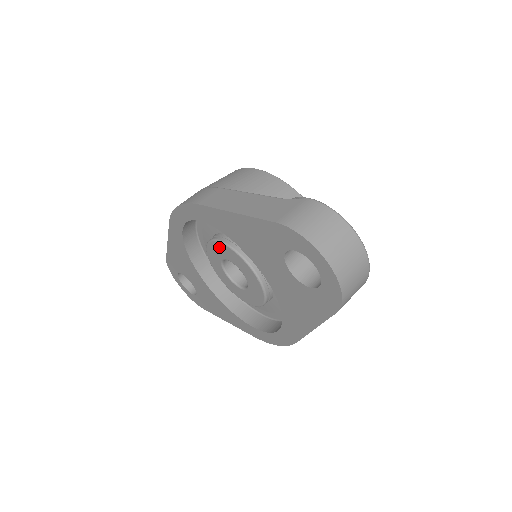
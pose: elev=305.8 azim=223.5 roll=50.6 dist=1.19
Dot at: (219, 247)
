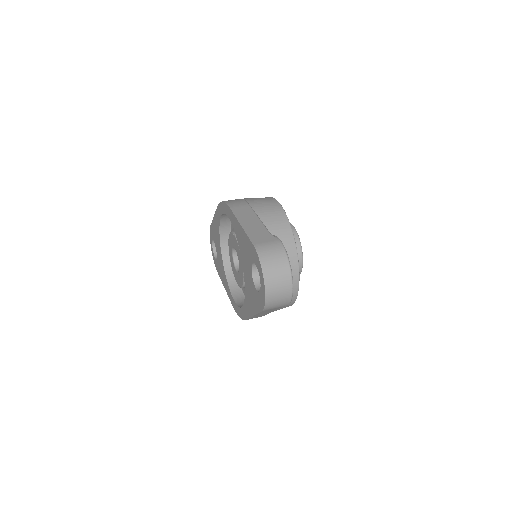
Dot at: (234, 239)
